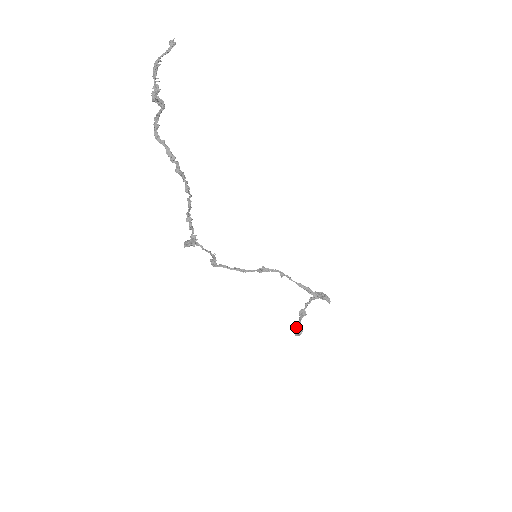
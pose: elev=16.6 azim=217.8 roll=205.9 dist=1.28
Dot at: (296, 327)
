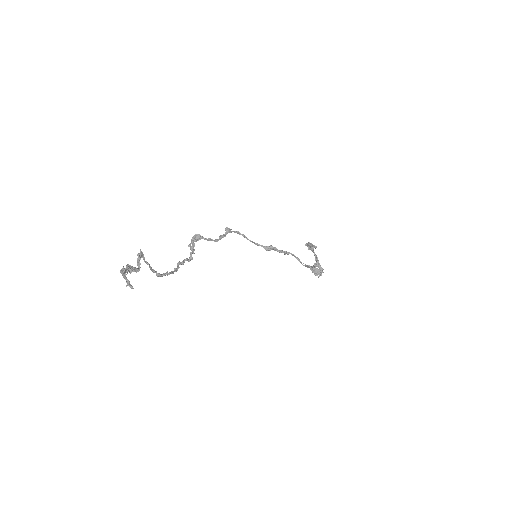
Dot at: occluded
